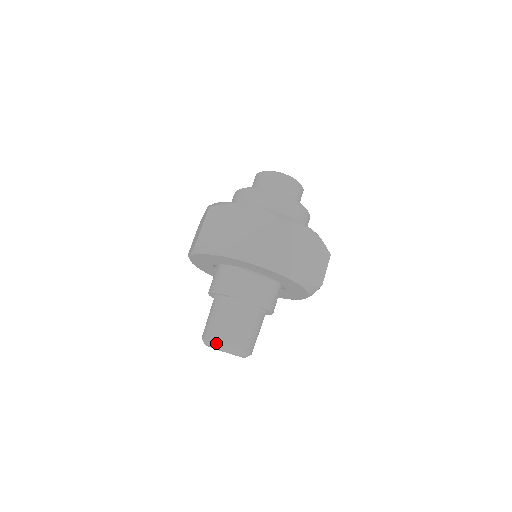
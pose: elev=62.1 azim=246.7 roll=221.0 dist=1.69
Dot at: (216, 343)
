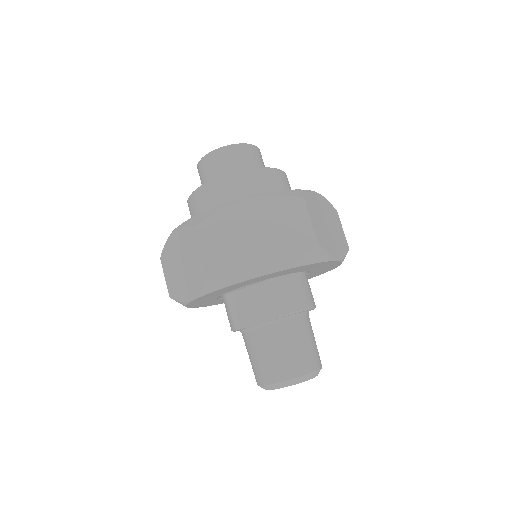
Dot at: (262, 387)
